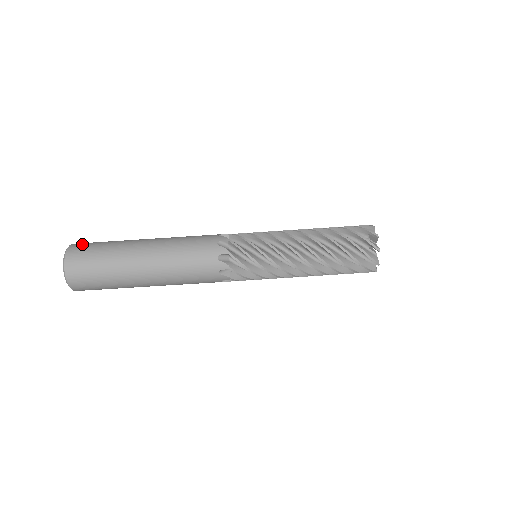
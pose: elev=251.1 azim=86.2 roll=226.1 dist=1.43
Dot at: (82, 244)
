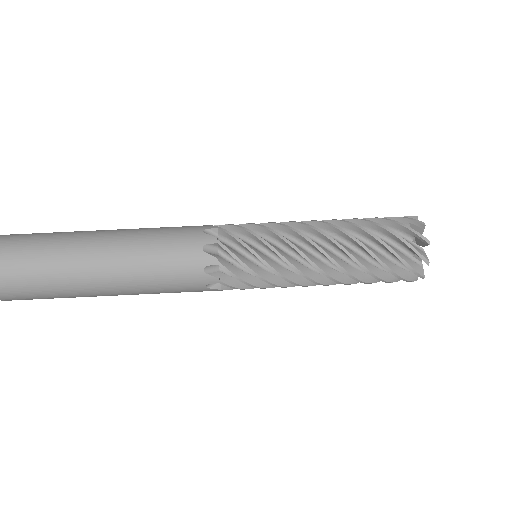
Dot at: occluded
